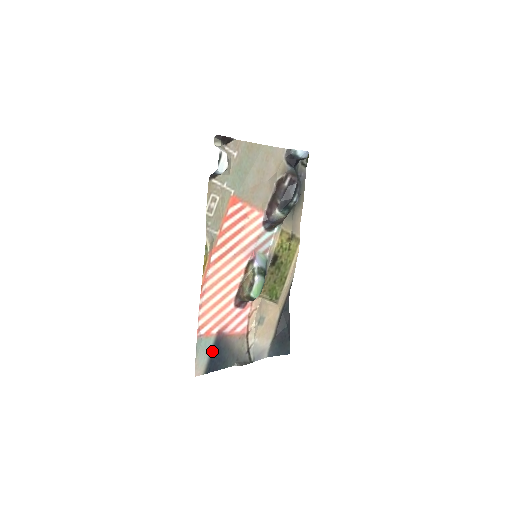
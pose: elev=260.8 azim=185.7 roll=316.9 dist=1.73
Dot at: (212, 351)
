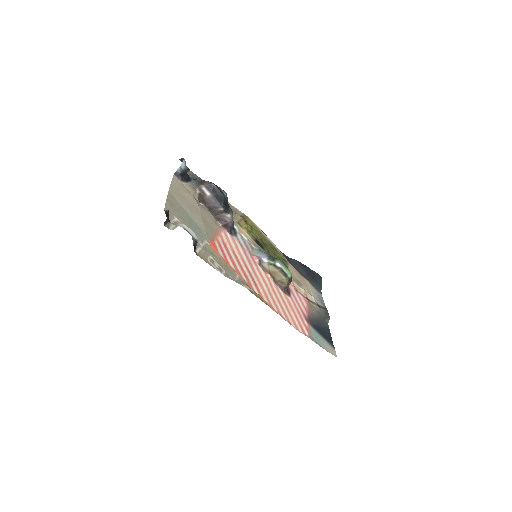
Dot at: (319, 334)
